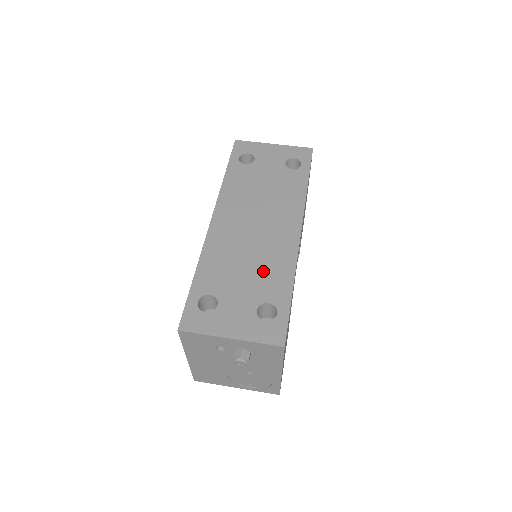
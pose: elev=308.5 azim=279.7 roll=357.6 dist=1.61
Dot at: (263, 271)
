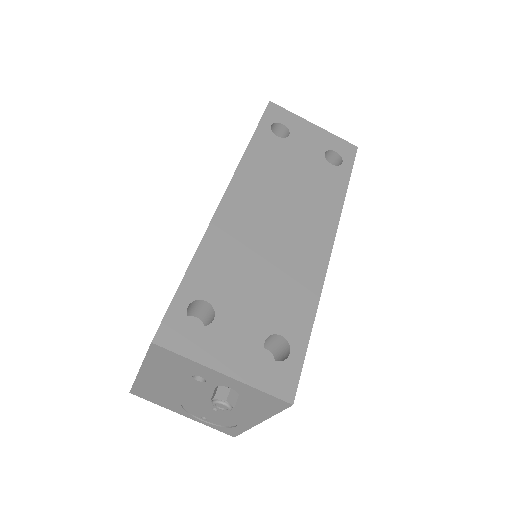
Dot at: (280, 288)
